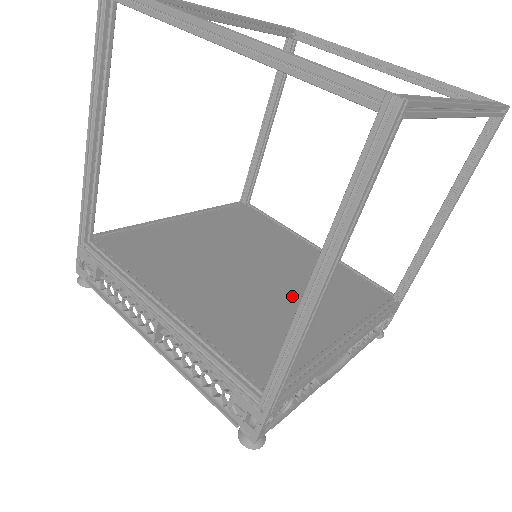
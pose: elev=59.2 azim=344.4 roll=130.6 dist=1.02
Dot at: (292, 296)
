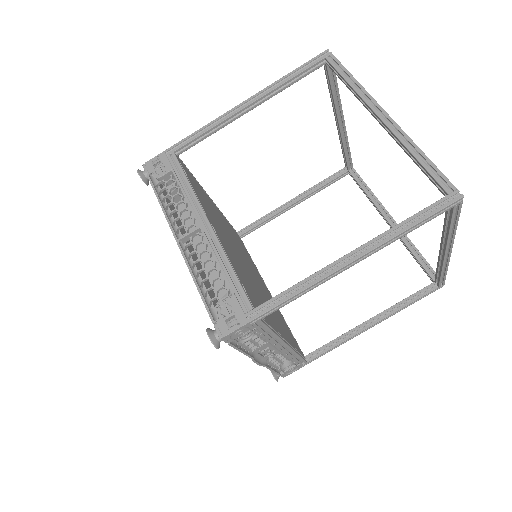
Dot at: (263, 296)
